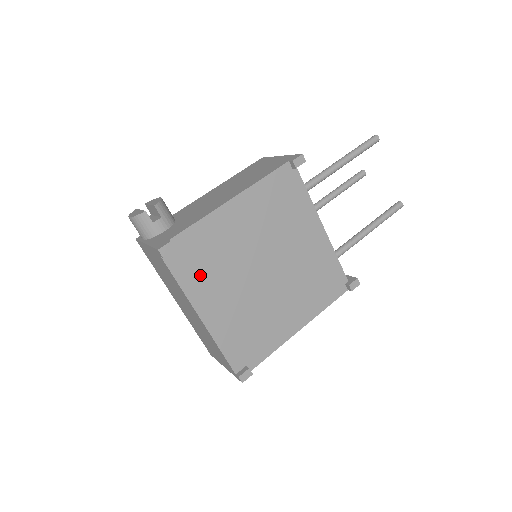
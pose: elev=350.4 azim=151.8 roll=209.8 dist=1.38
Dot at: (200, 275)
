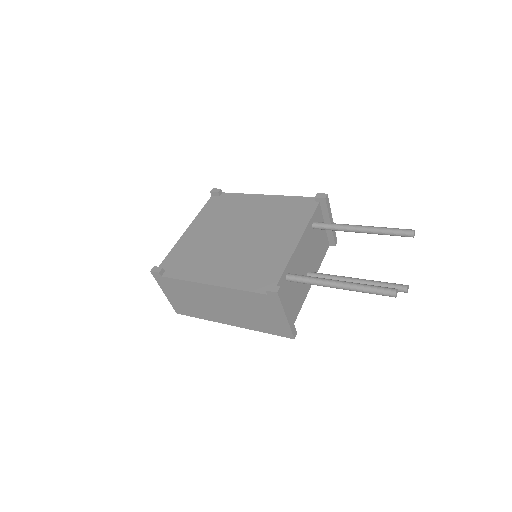
Dot at: (213, 213)
